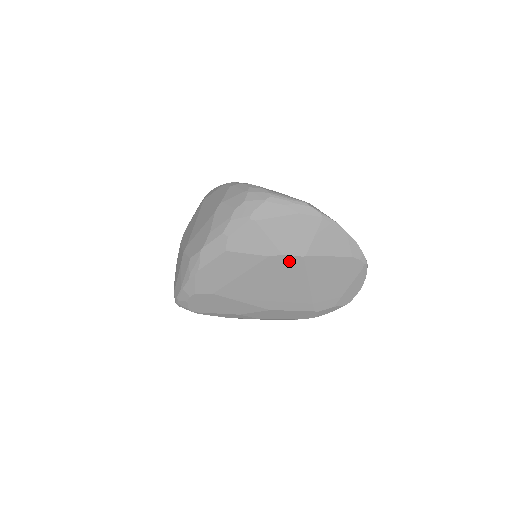
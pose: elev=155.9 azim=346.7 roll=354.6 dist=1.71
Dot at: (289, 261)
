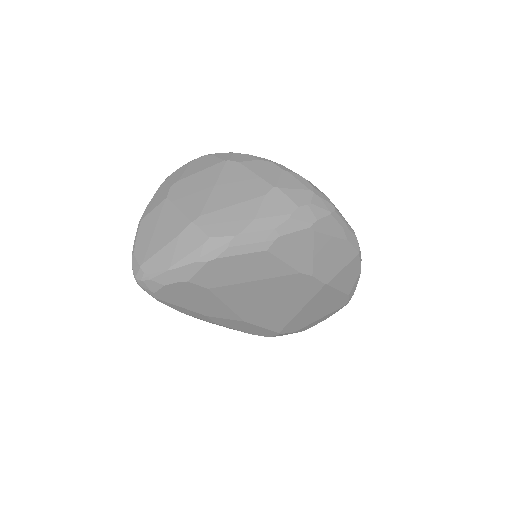
Dot at: (311, 283)
